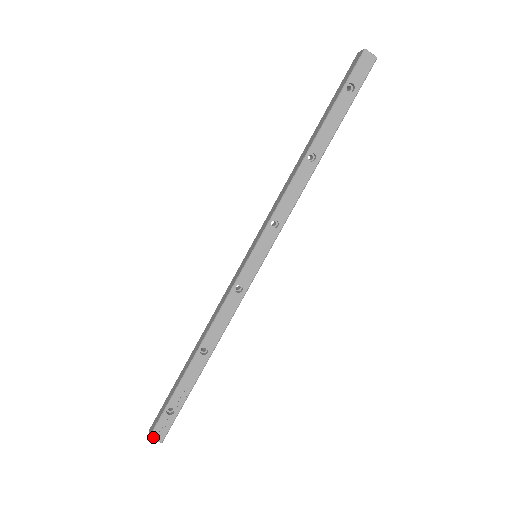
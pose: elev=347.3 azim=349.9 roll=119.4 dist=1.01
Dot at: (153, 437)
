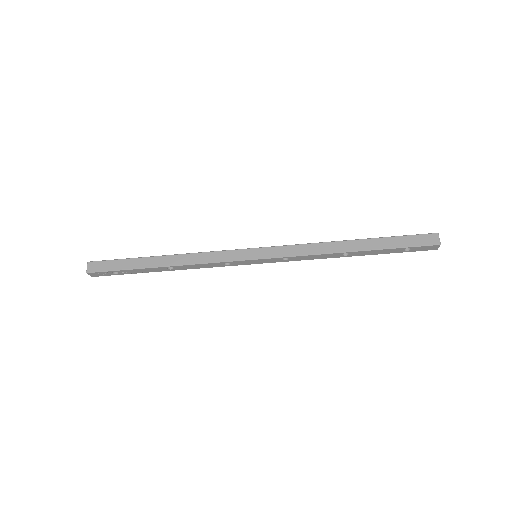
Dot at: (90, 274)
